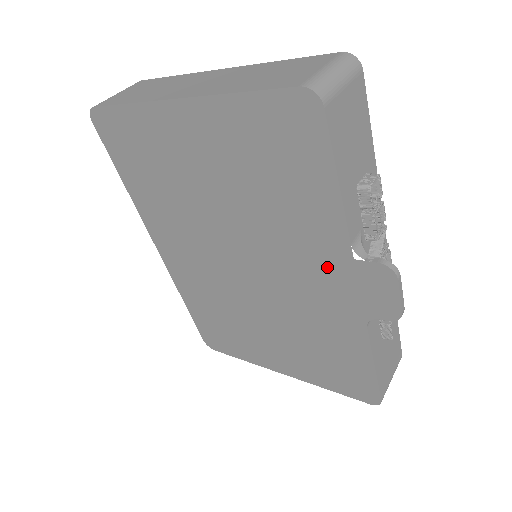
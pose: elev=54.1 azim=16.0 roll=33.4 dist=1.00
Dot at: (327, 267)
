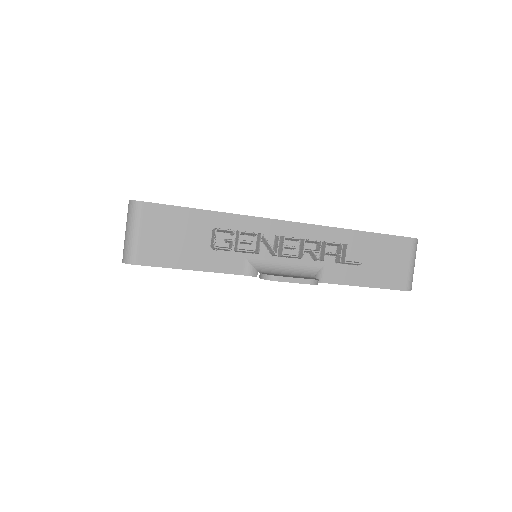
Dot at: occluded
